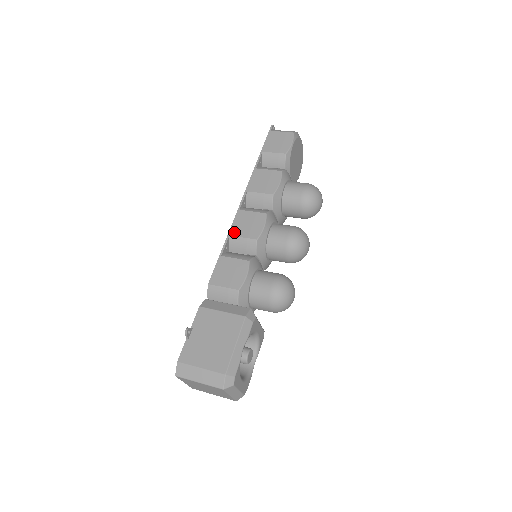
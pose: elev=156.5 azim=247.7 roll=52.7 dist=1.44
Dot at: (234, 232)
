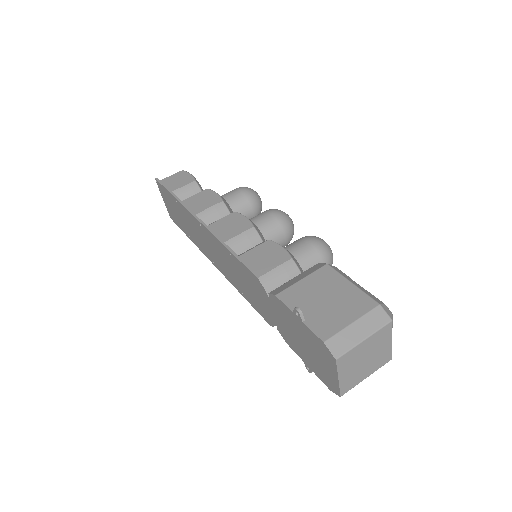
Dot at: (225, 238)
